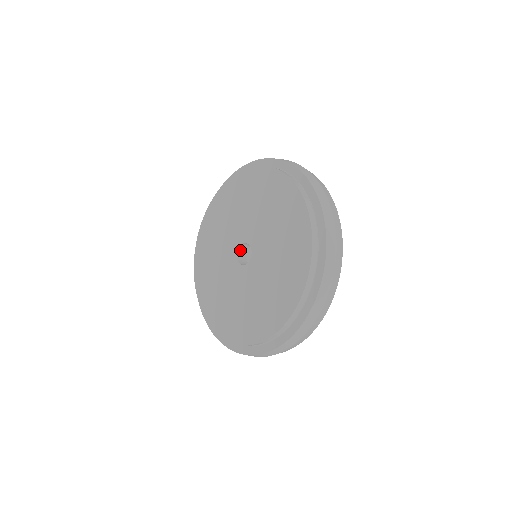
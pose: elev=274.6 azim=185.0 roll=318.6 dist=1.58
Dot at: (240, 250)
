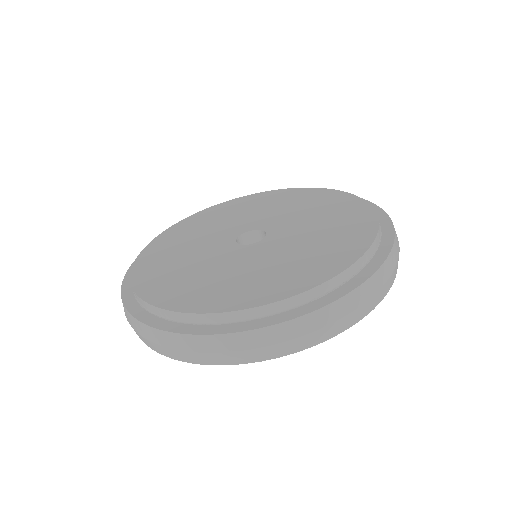
Dot at: (252, 234)
